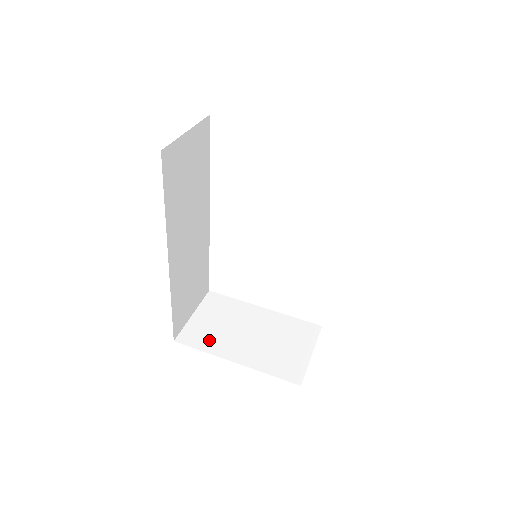
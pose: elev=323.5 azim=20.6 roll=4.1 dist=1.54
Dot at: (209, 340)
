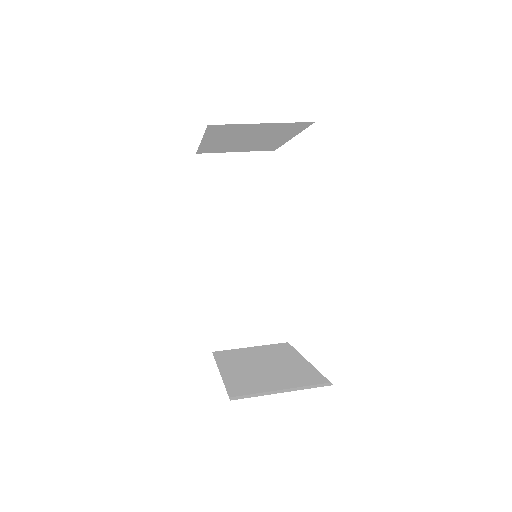
Dot at: (231, 358)
